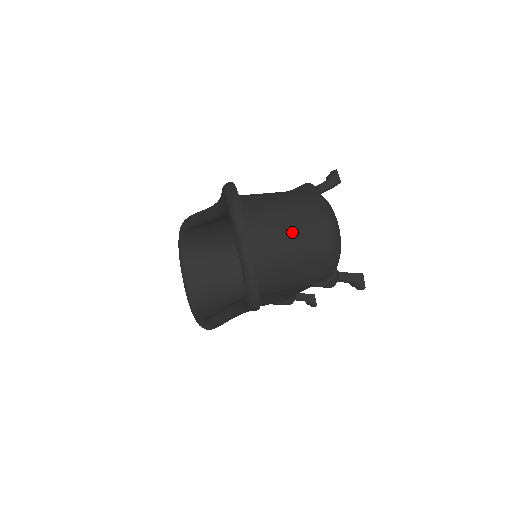
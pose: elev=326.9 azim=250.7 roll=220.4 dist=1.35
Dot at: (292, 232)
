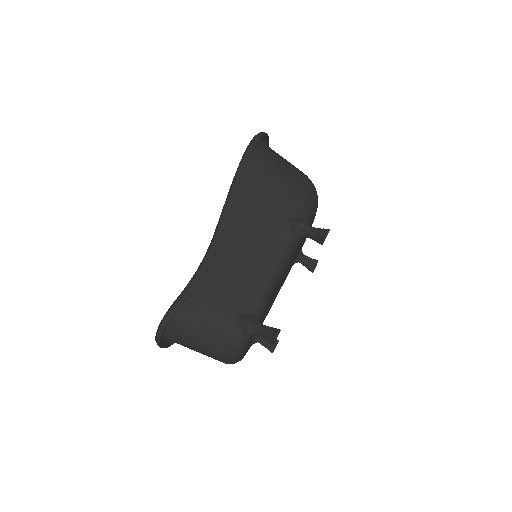
Dot at: occluded
